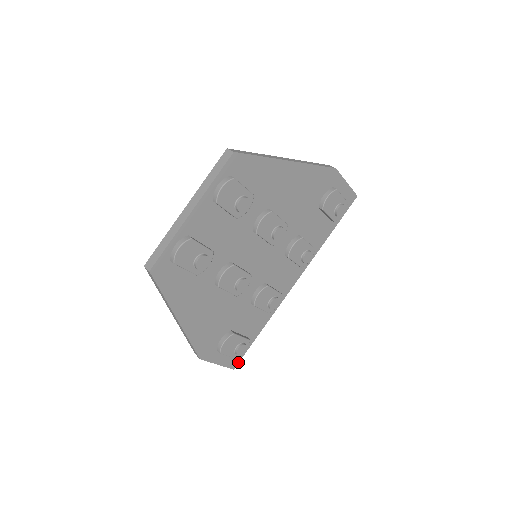
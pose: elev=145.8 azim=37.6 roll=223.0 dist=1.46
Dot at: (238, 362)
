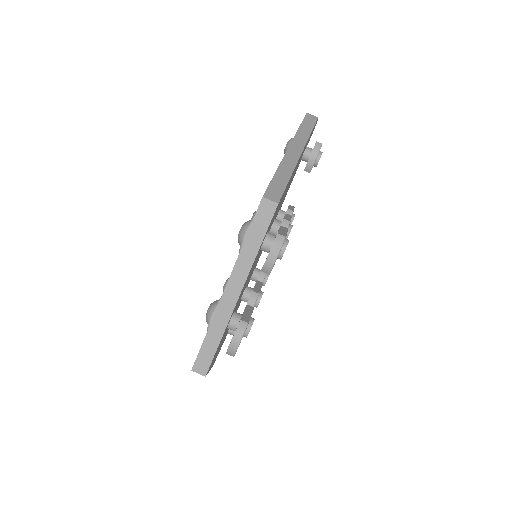
Dot at: occluded
